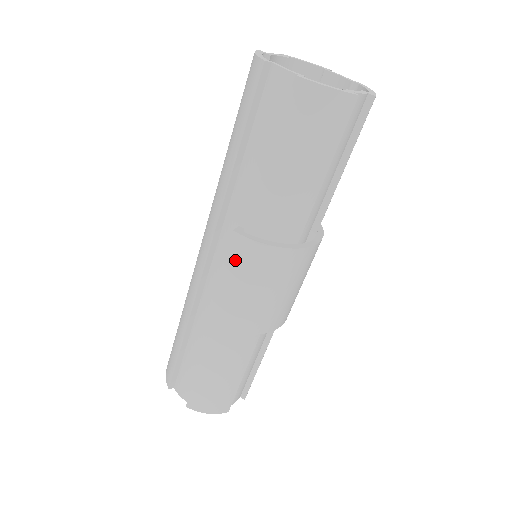
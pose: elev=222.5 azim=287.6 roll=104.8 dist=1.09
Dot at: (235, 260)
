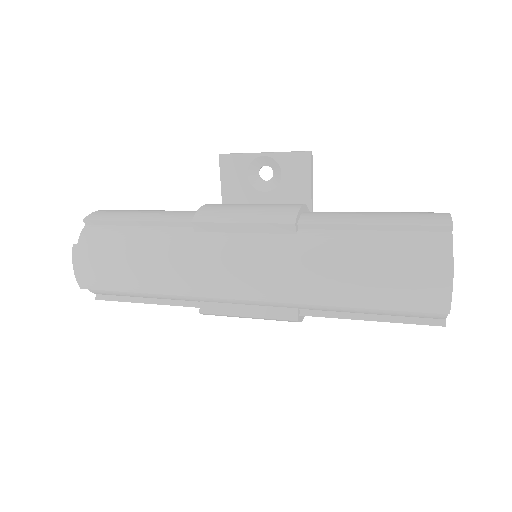
Dot at: occluded
